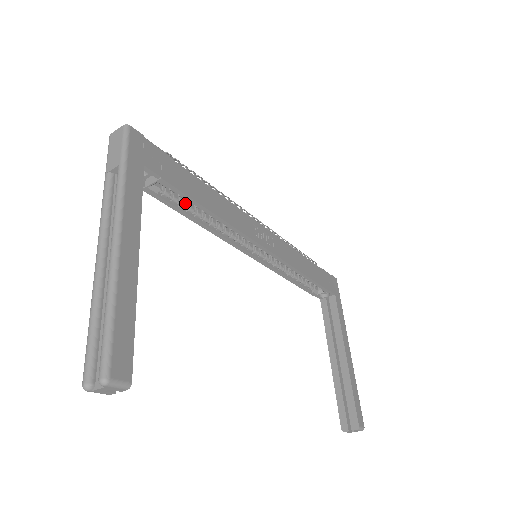
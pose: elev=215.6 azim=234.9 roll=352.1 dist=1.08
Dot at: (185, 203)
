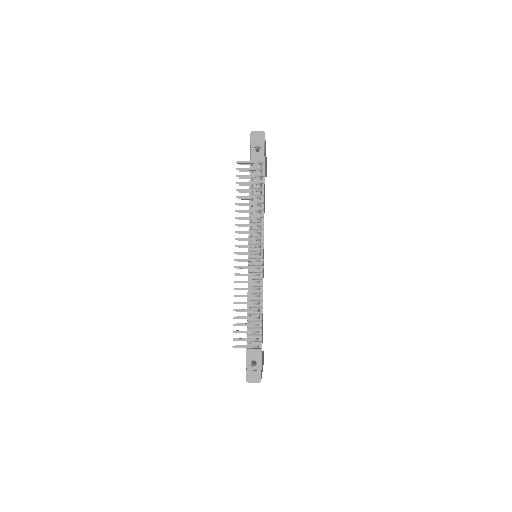
Dot at: occluded
